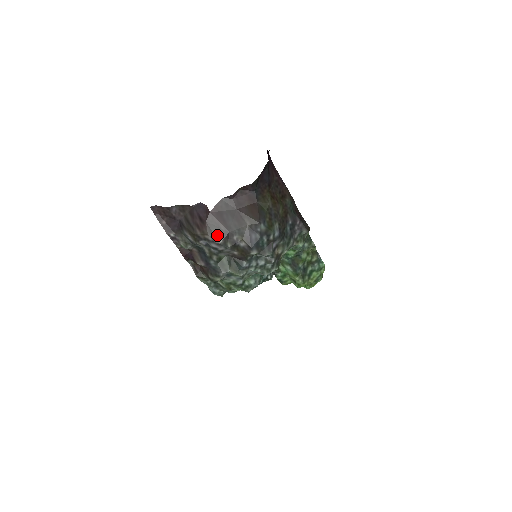
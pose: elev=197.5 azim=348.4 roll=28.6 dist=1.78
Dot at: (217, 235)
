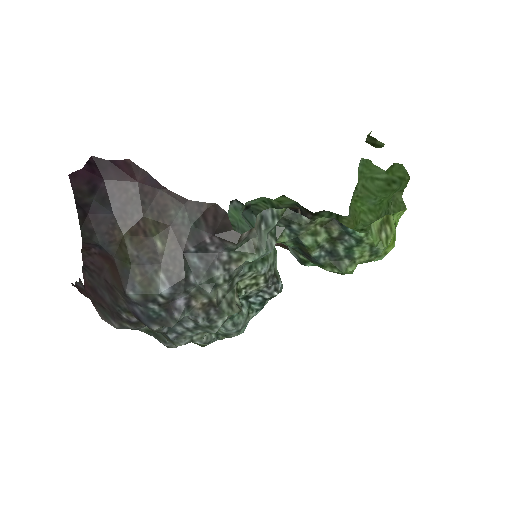
Dot at: (108, 318)
